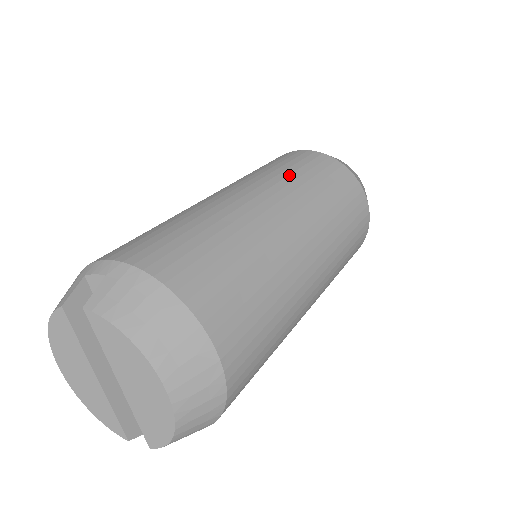
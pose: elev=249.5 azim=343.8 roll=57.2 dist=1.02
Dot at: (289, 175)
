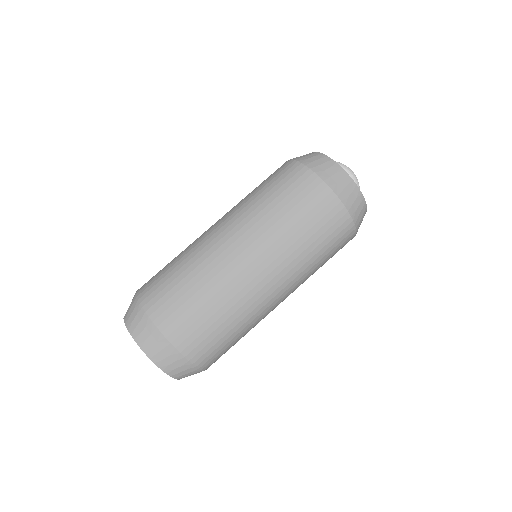
Dot at: (253, 200)
